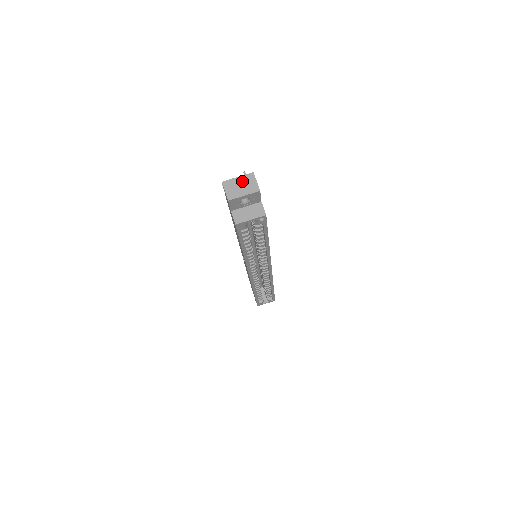
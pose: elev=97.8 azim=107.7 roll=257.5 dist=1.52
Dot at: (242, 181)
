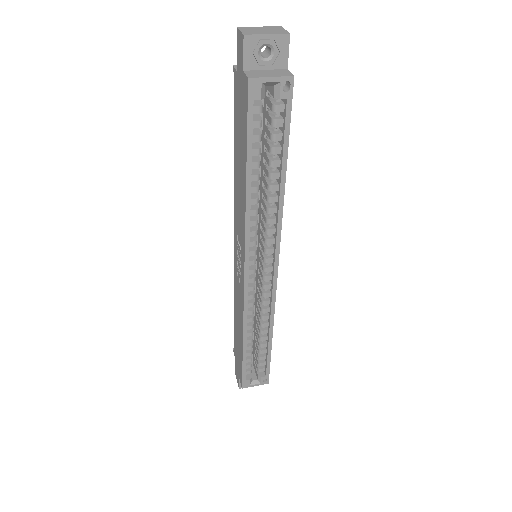
Dot at: (265, 28)
